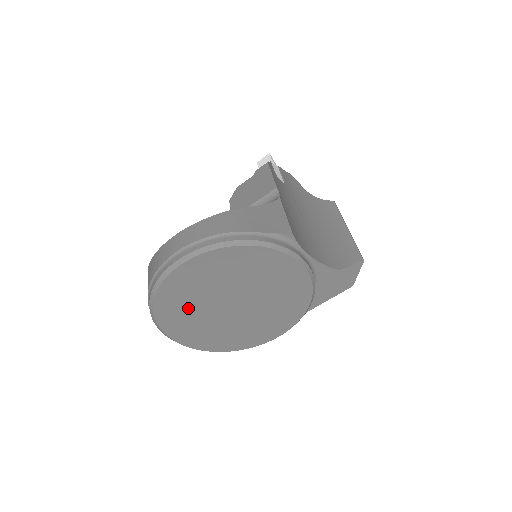
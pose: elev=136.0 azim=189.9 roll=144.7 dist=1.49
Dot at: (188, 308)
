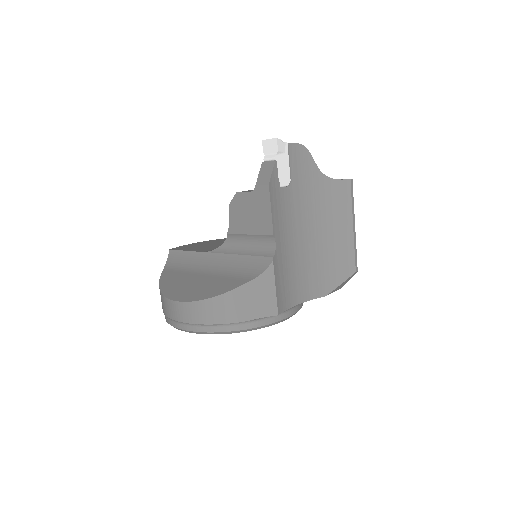
Dot at: occluded
